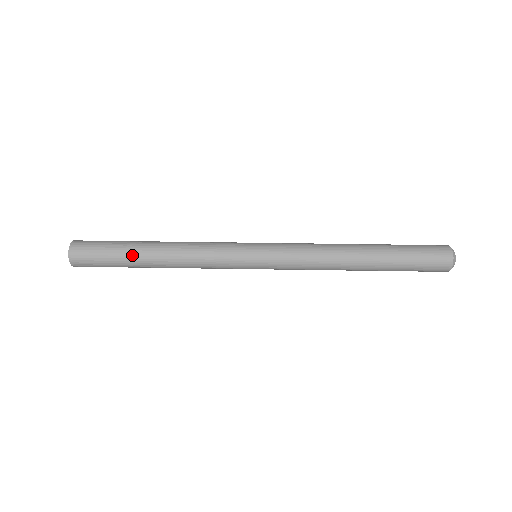
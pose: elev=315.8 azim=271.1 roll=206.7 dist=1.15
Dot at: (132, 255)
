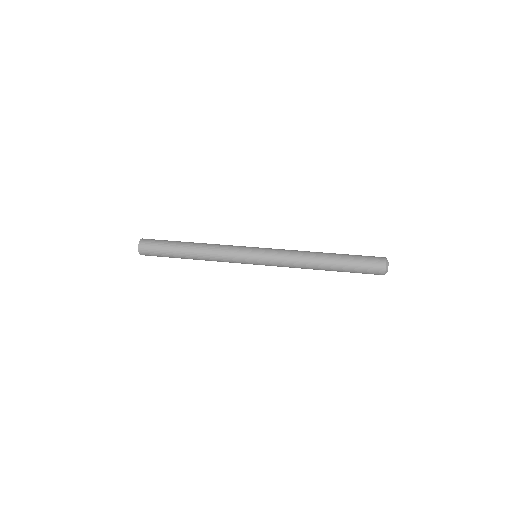
Dot at: (177, 247)
